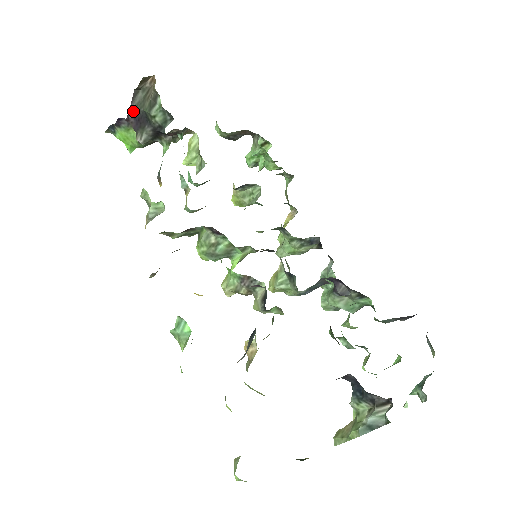
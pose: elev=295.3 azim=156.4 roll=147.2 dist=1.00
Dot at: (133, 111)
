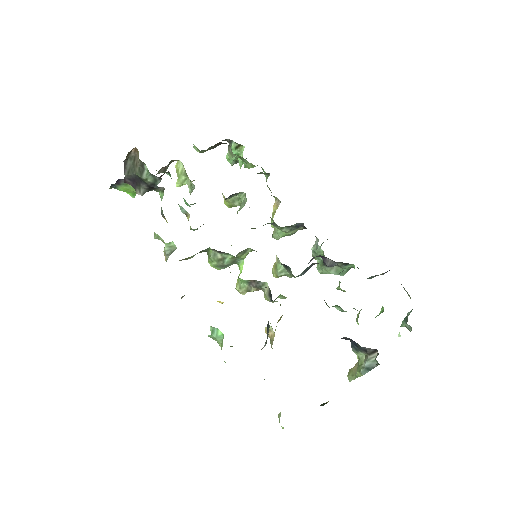
Dot at: (127, 176)
